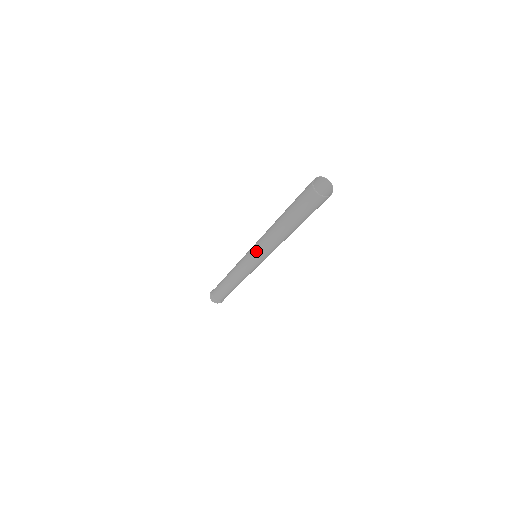
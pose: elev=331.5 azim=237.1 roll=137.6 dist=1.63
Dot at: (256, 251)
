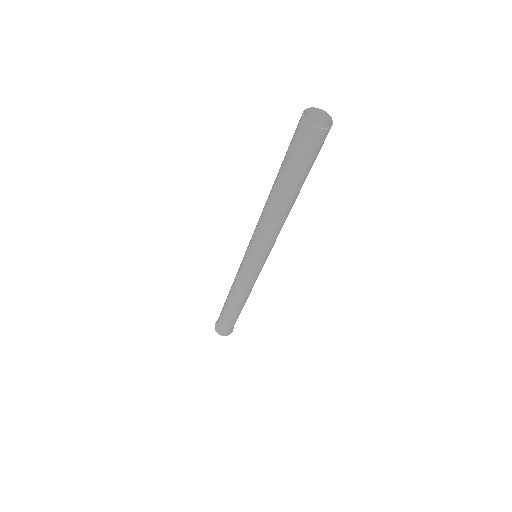
Dot at: (253, 246)
